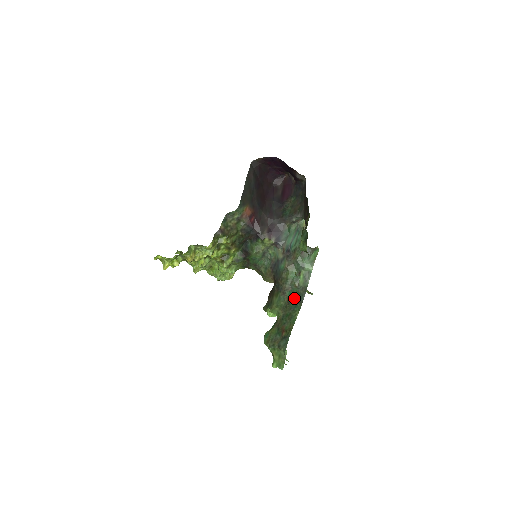
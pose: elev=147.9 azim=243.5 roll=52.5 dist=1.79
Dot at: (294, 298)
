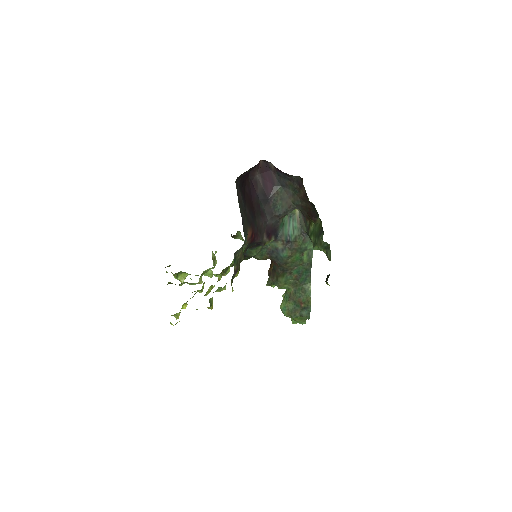
Dot at: (302, 274)
